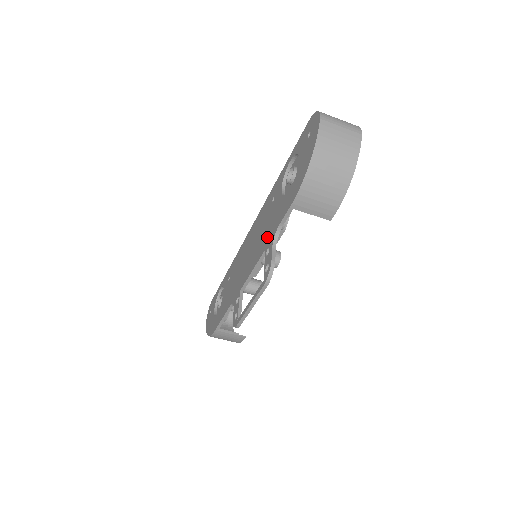
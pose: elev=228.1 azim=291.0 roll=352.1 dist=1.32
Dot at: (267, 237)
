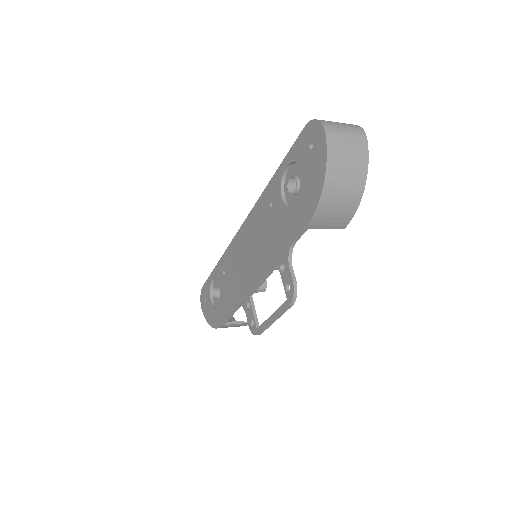
Dot at: (276, 250)
